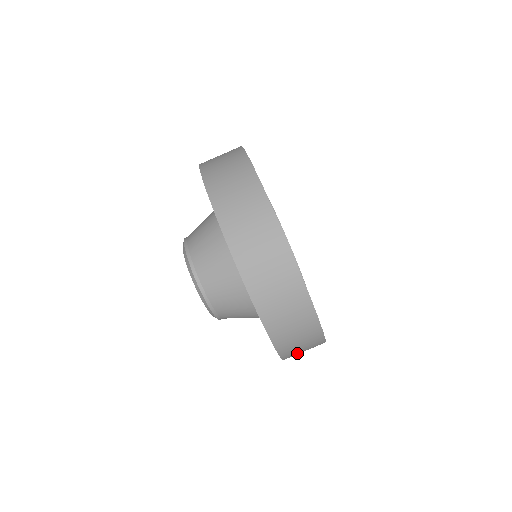
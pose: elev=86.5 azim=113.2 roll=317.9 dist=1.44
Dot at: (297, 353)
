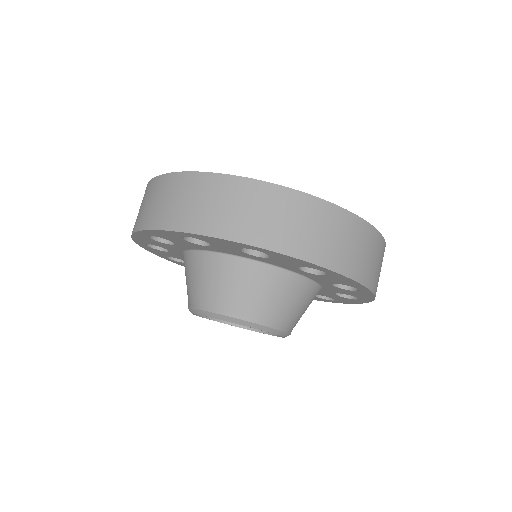
Dot at: (366, 265)
